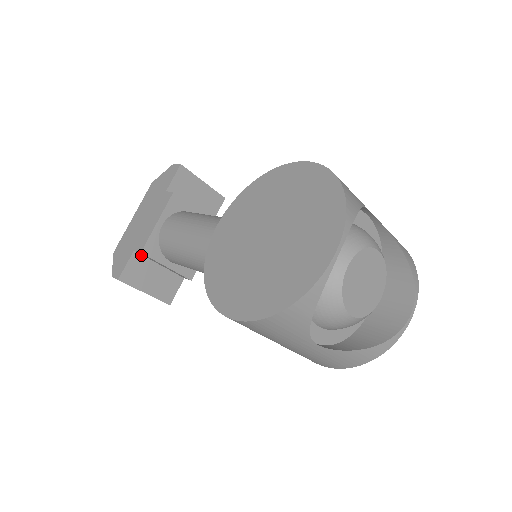
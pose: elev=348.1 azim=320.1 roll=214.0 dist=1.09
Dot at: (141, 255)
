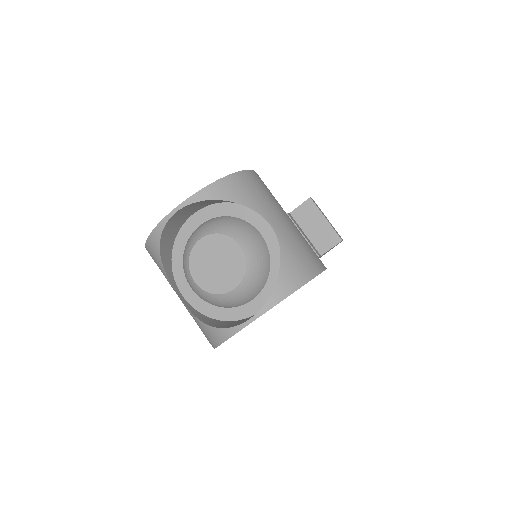
Dot at: occluded
